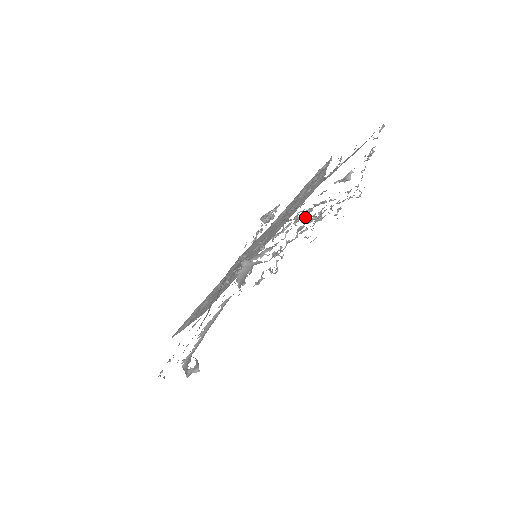
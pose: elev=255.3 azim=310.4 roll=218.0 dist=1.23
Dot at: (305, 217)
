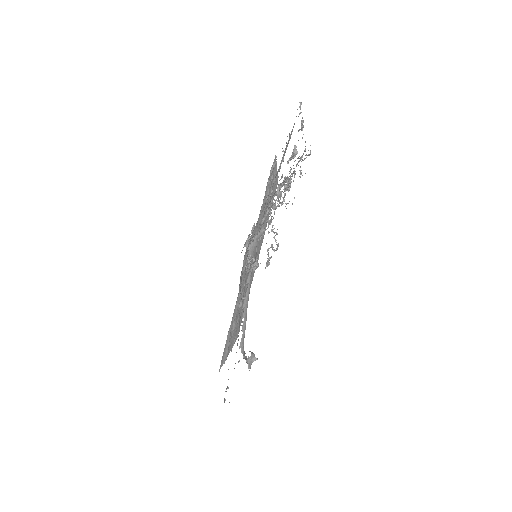
Dot at: occluded
